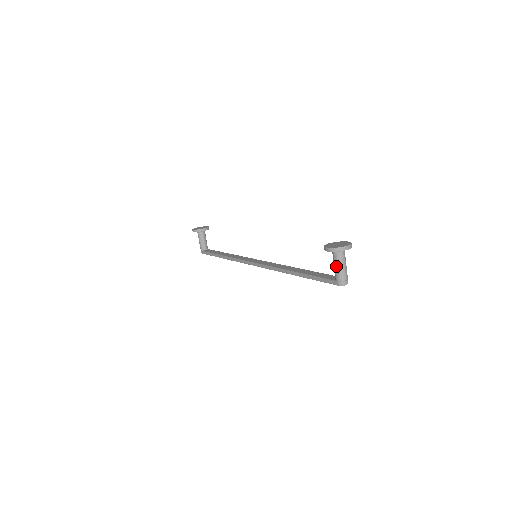
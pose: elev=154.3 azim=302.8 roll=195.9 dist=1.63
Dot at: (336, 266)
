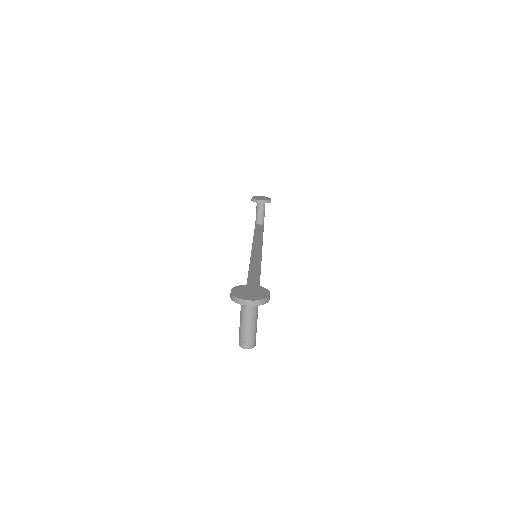
Dot at: (240, 319)
